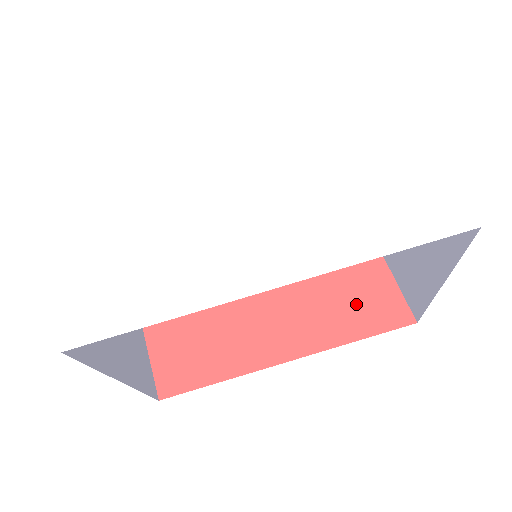
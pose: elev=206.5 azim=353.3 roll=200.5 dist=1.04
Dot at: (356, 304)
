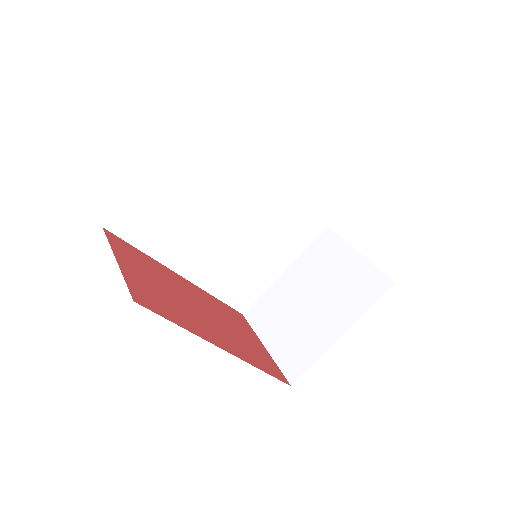
Dot at: (257, 355)
